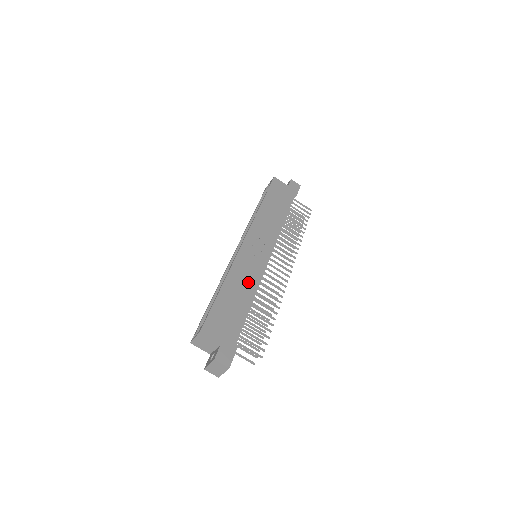
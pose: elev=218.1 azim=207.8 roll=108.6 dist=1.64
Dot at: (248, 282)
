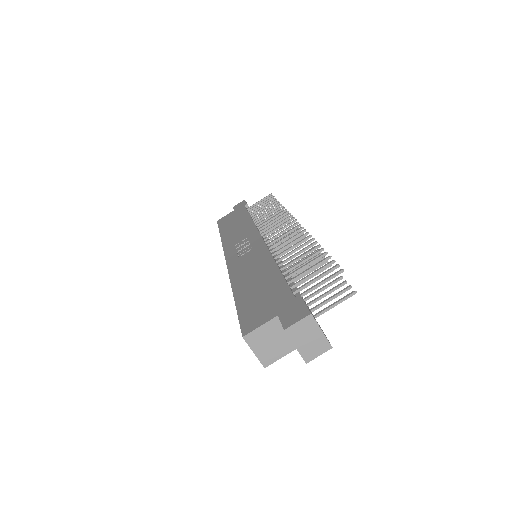
Dot at: (258, 264)
